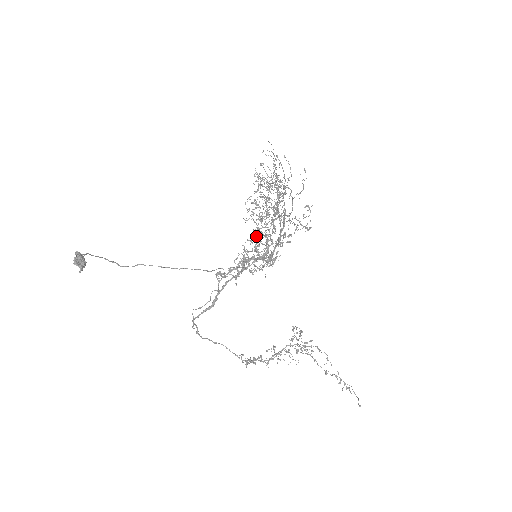
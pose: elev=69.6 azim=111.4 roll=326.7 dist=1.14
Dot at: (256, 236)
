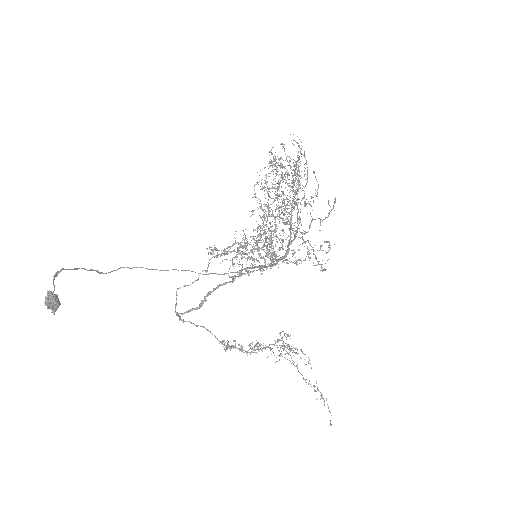
Dot at: (260, 231)
